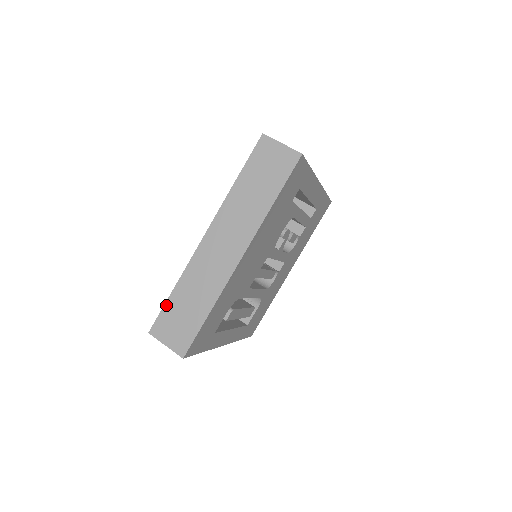
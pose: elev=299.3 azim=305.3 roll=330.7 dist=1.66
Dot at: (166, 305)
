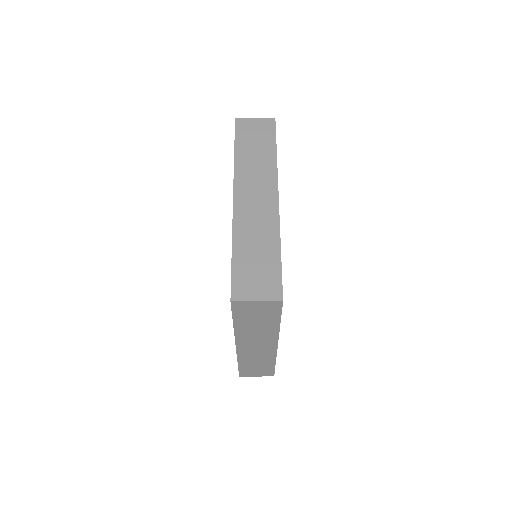
Dot at: (240, 369)
